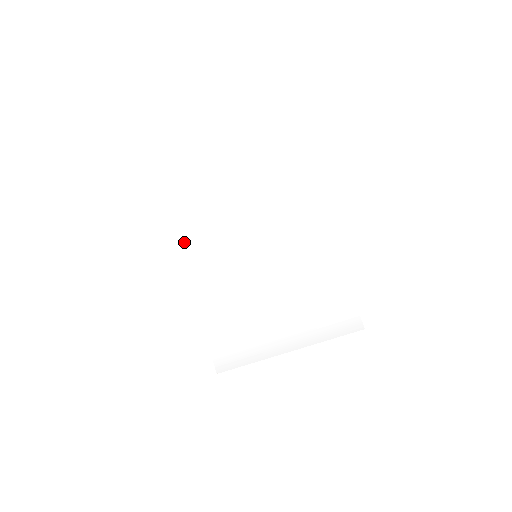
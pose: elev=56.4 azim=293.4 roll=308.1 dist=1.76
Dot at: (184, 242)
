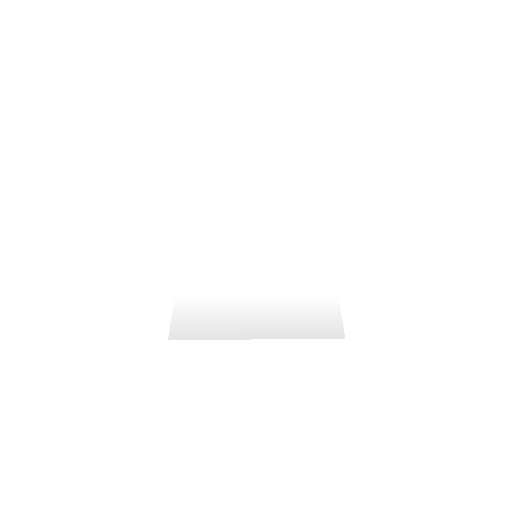
Dot at: (193, 230)
